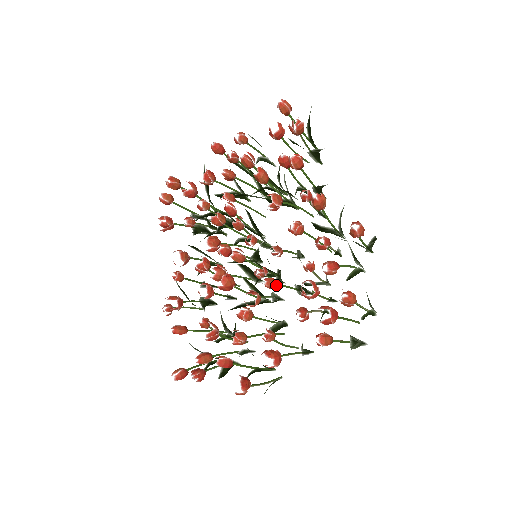
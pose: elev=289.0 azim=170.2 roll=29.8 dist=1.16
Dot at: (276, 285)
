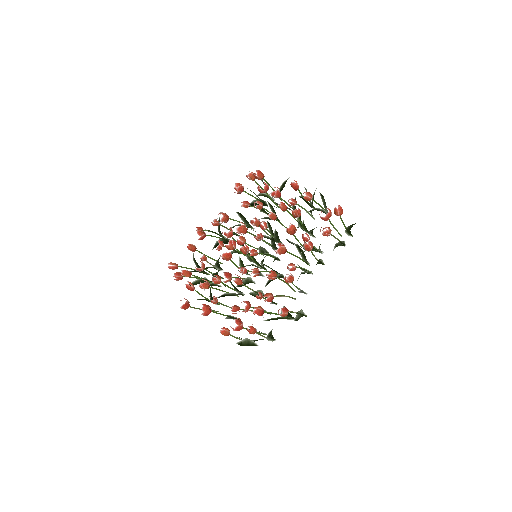
Dot at: occluded
